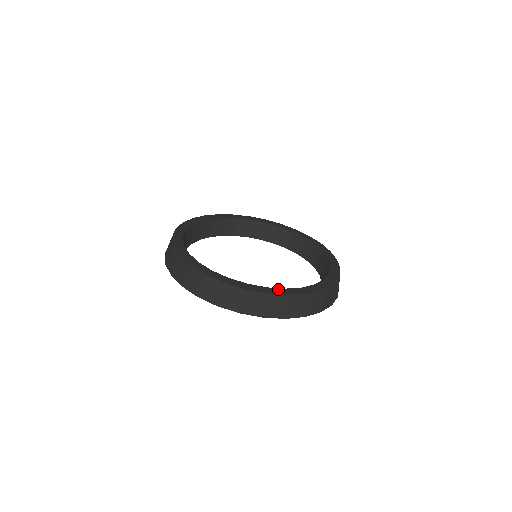
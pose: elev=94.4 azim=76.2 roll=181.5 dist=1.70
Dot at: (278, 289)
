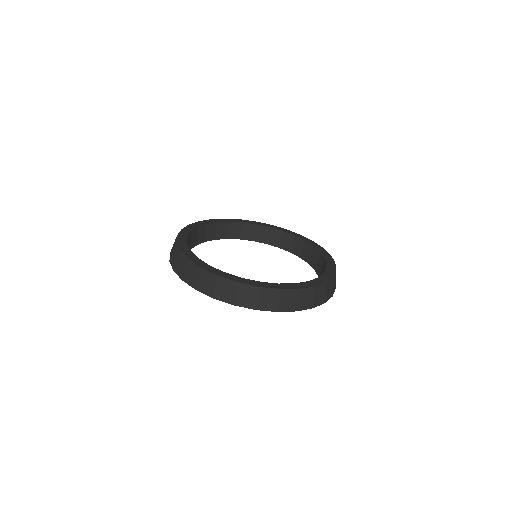
Dot at: (270, 283)
